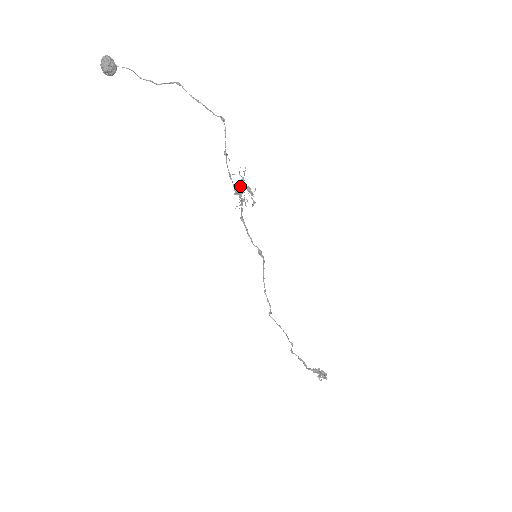
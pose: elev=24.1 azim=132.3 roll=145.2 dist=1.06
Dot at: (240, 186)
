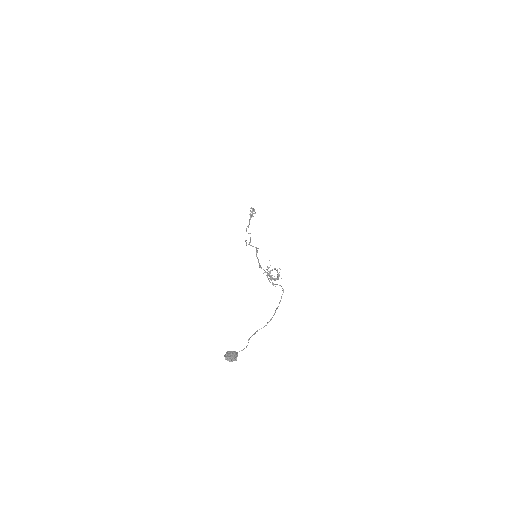
Dot at: occluded
